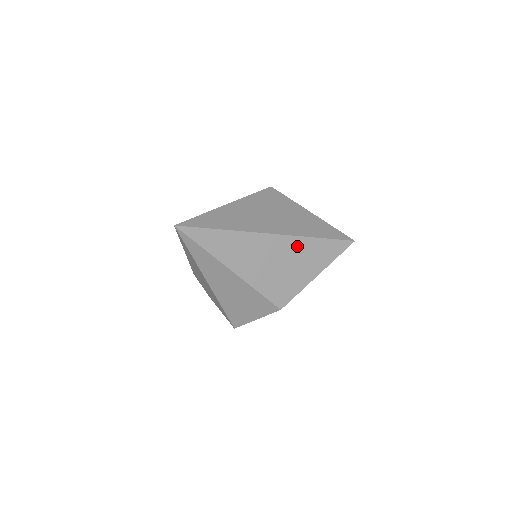
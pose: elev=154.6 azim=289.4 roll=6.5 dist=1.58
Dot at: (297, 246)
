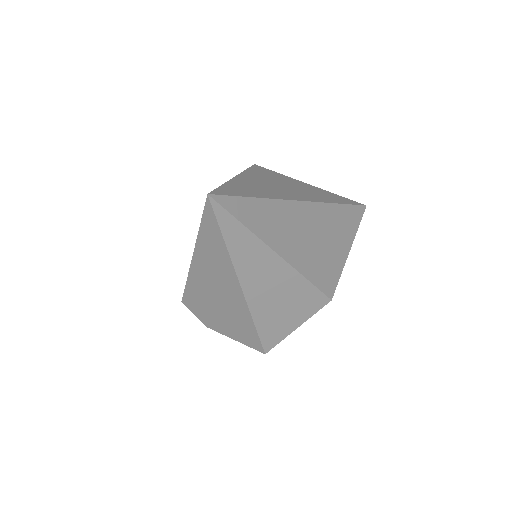
Dot at: (327, 215)
